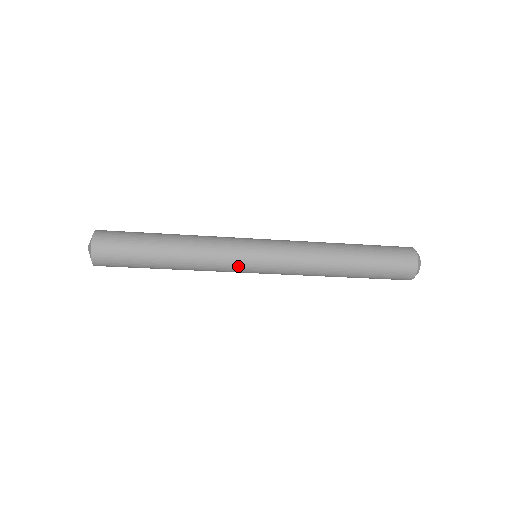
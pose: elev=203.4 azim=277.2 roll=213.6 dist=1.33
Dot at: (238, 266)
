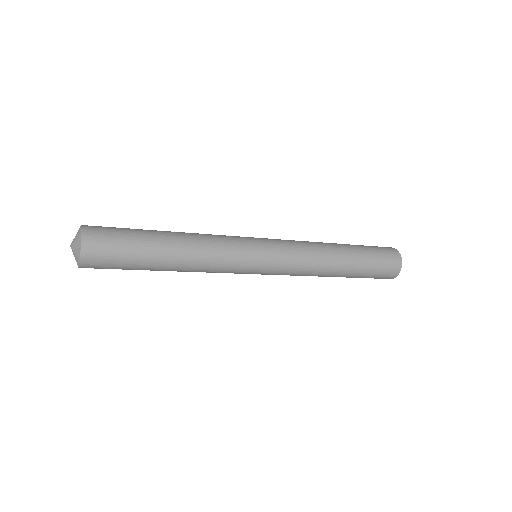
Dot at: (243, 265)
